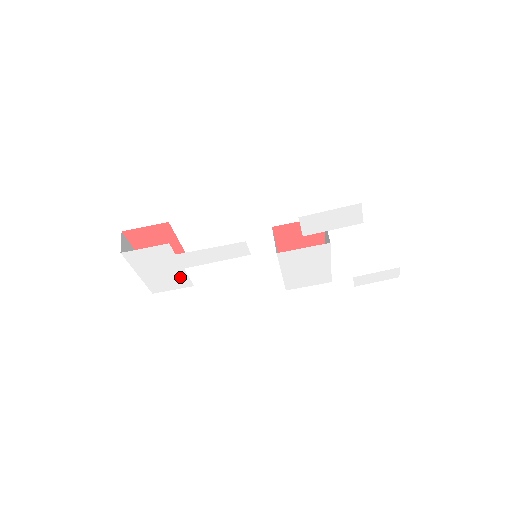
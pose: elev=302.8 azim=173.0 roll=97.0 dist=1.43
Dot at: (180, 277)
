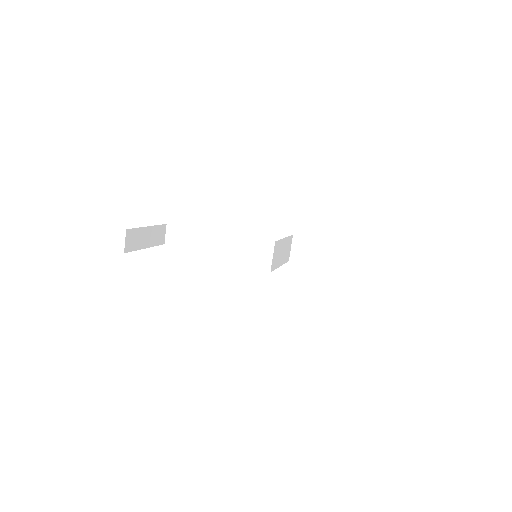
Dot at: occluded
